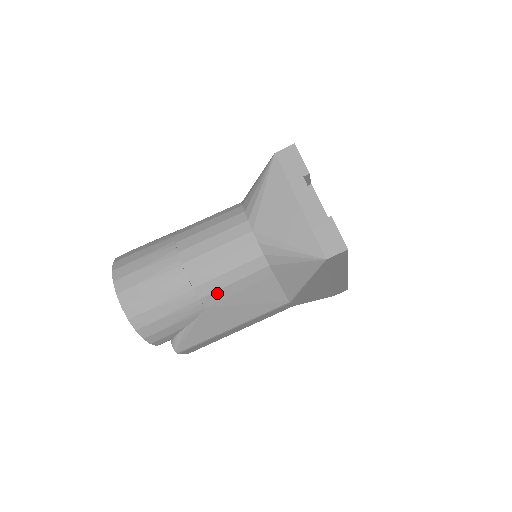
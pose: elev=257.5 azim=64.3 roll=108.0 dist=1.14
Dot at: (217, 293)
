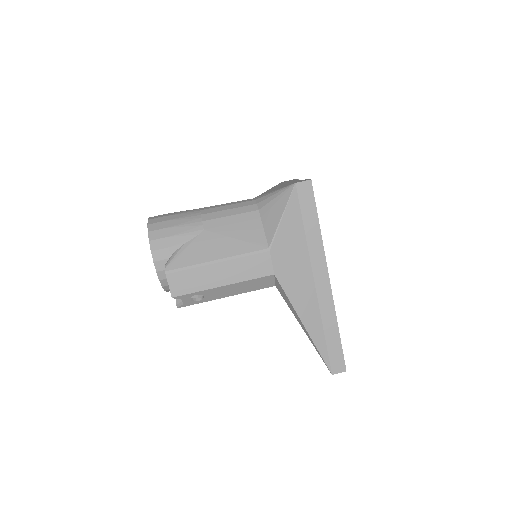
Dot at: (216, 220)
